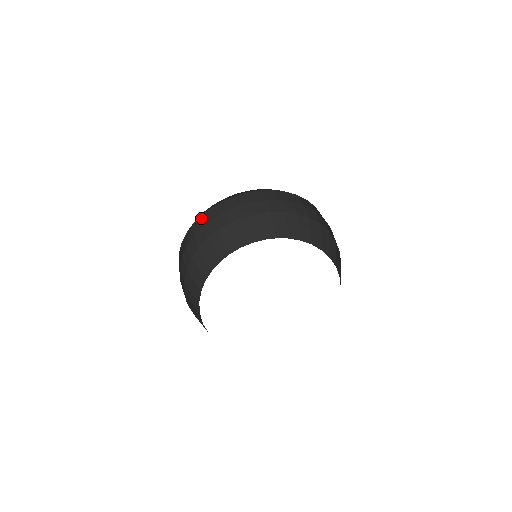
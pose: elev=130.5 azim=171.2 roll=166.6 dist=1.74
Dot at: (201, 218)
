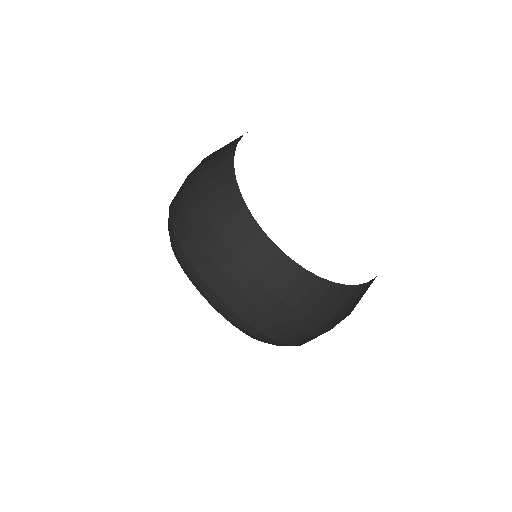
Dot at: (190, 255)
